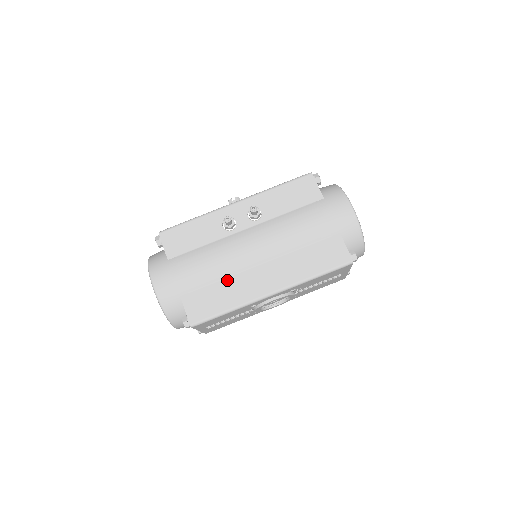
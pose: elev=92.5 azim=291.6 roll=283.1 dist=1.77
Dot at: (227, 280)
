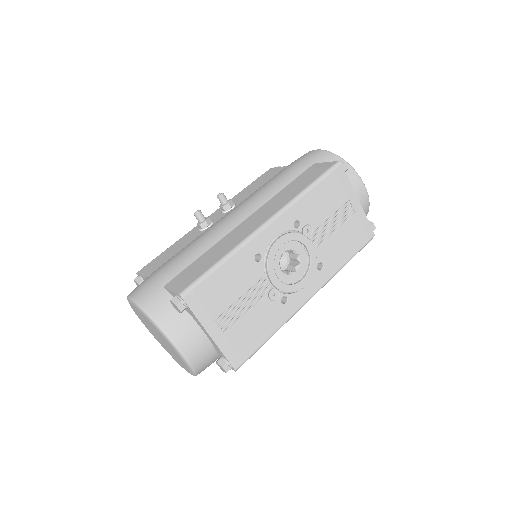
Dot at: (213, 247)
